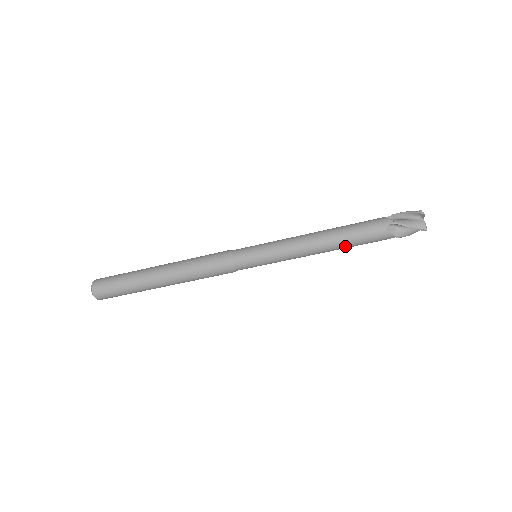
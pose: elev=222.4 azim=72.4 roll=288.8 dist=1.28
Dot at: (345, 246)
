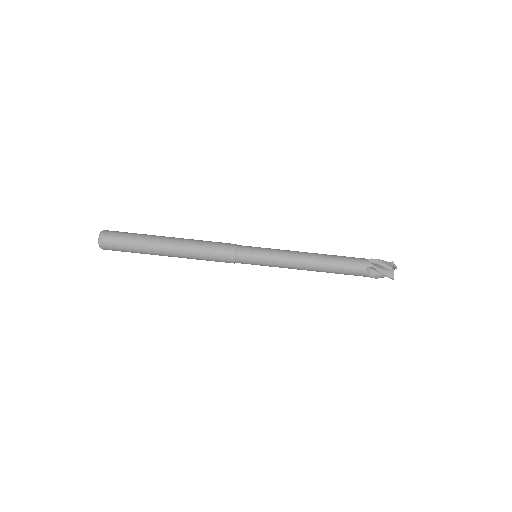
Dot at: (330, 272)
